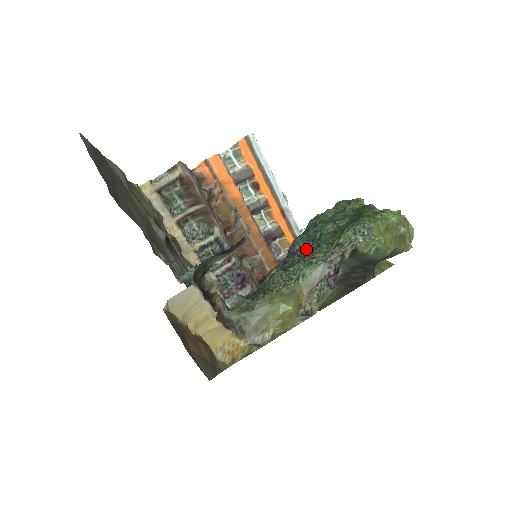
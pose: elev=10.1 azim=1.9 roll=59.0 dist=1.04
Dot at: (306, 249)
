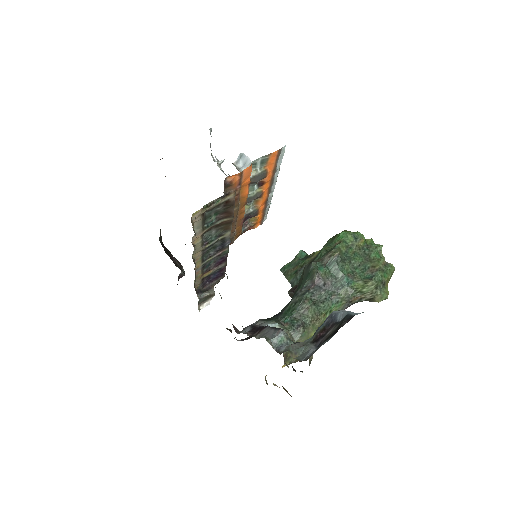
Dot at: (331, 286)
